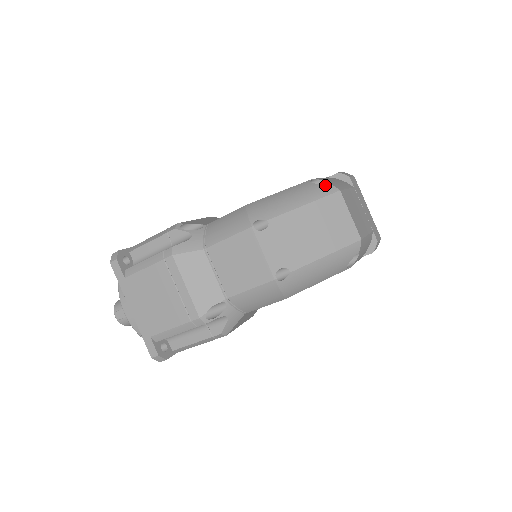
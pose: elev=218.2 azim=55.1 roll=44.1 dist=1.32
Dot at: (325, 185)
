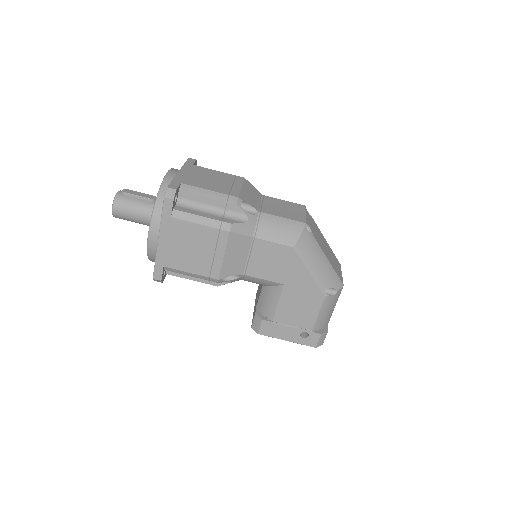
Dot at: occluded
